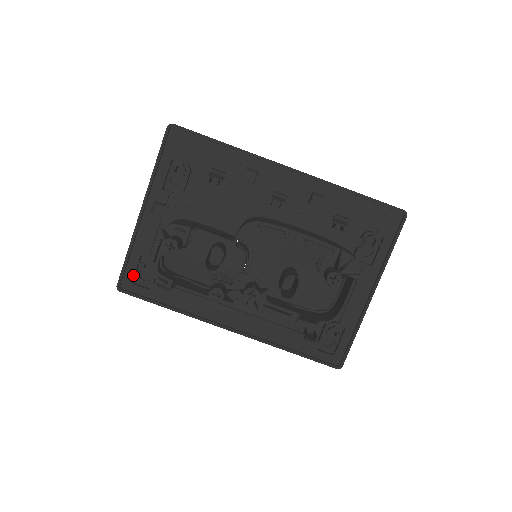
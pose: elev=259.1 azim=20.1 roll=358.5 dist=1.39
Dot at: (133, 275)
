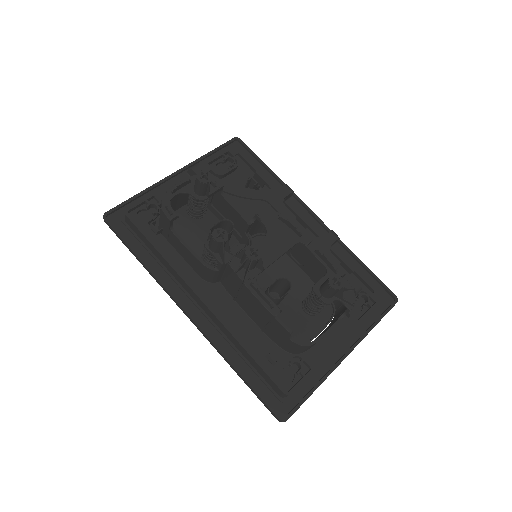
Dot at: (134, 206)
